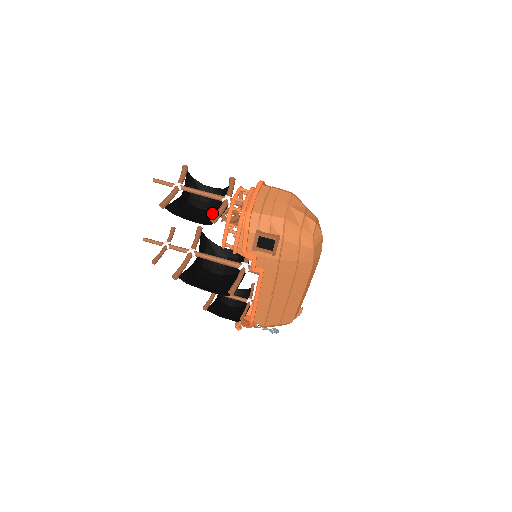
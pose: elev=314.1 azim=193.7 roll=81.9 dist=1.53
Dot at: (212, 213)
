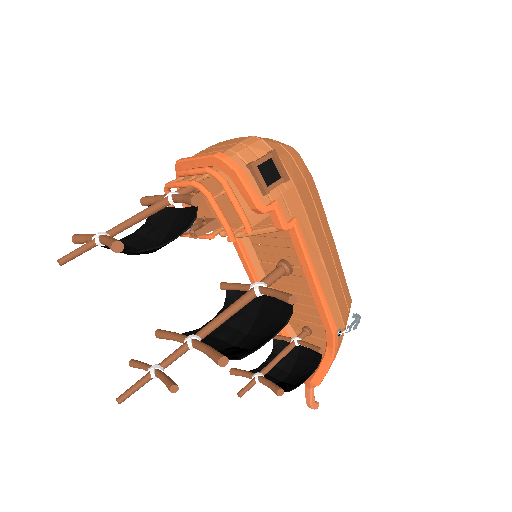
Dot at: (174, 230)
